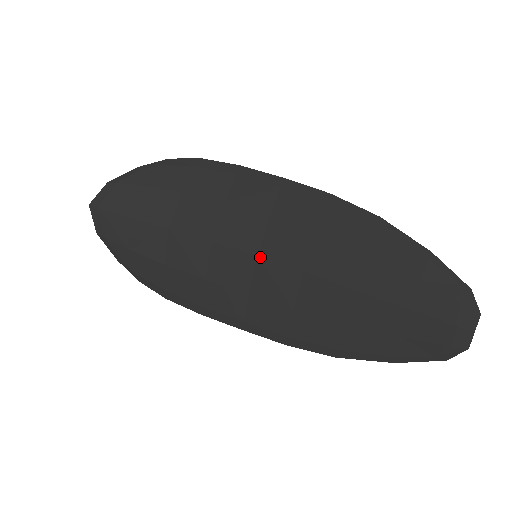
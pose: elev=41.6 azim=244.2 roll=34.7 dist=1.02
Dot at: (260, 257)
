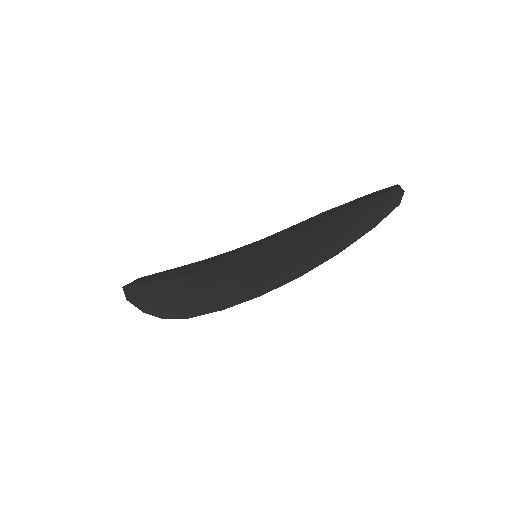
Dot at: (259, 256)
